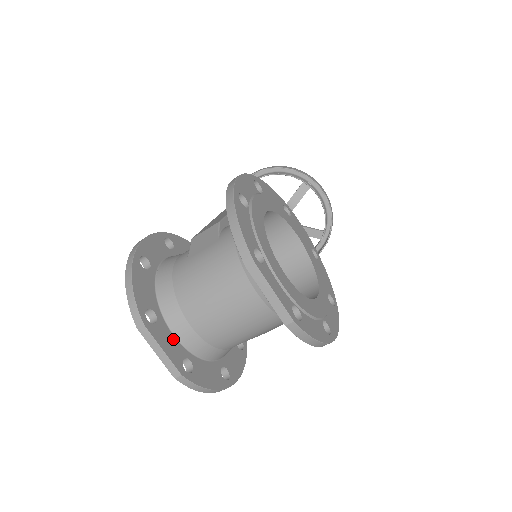
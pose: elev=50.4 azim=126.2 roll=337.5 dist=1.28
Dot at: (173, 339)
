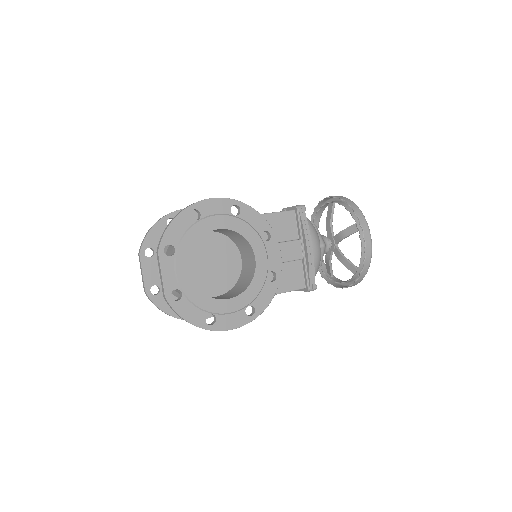
Dot at: (156, 272)
